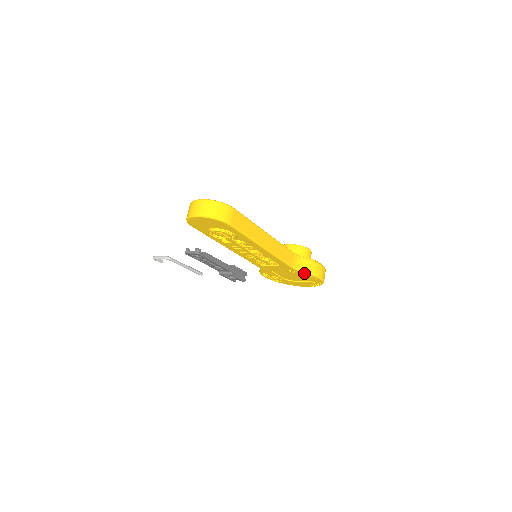
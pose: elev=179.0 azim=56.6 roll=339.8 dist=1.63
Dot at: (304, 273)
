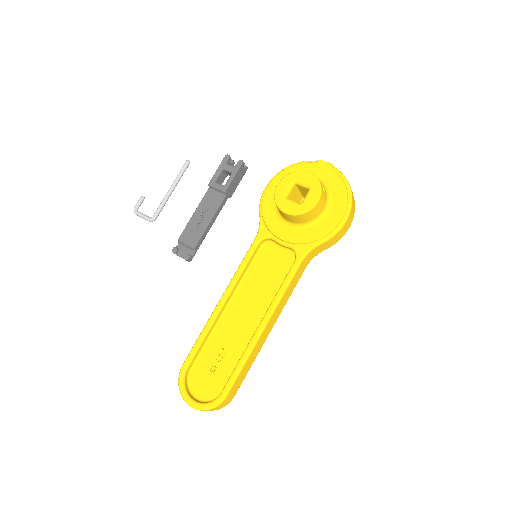
Dot at: occluded
